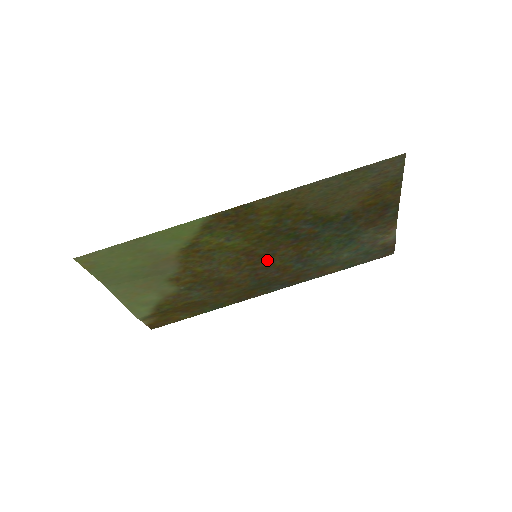
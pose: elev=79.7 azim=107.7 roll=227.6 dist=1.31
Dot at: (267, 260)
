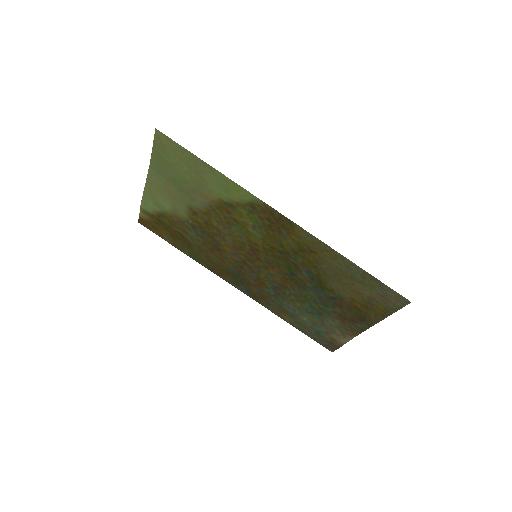
Dot at: (259, 266)
